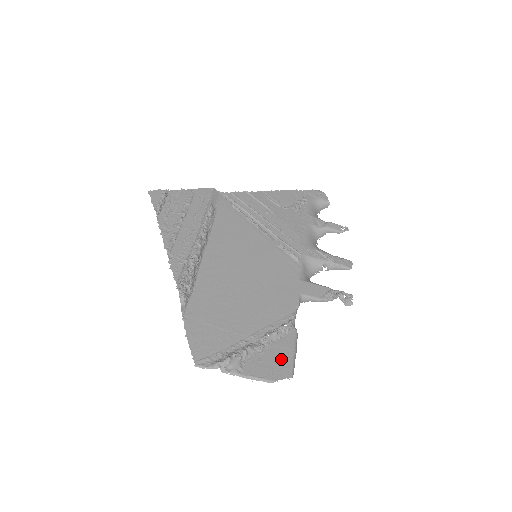
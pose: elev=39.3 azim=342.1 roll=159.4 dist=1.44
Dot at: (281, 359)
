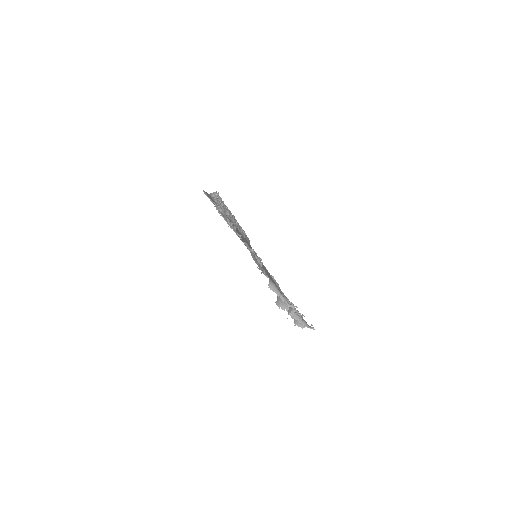
Dot at: occluded
